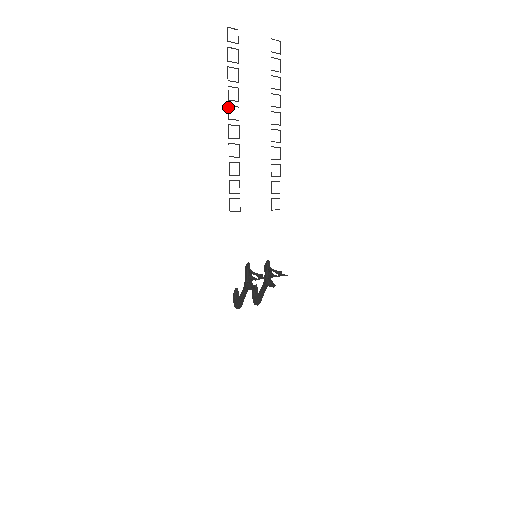
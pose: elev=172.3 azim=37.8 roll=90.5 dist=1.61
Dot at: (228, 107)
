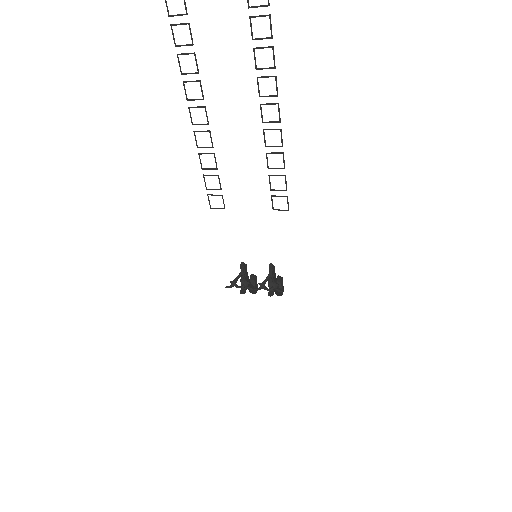
Dot at: (184, 84)
